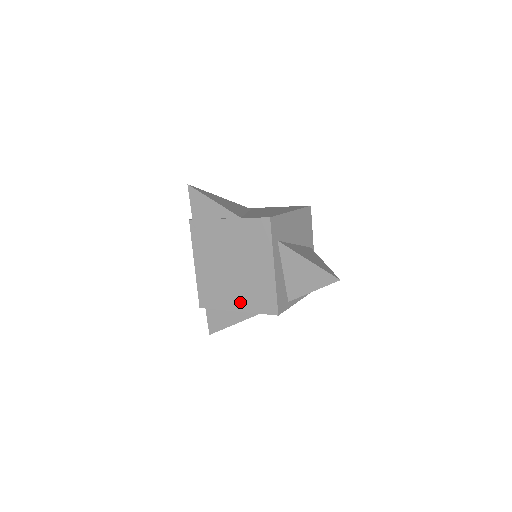
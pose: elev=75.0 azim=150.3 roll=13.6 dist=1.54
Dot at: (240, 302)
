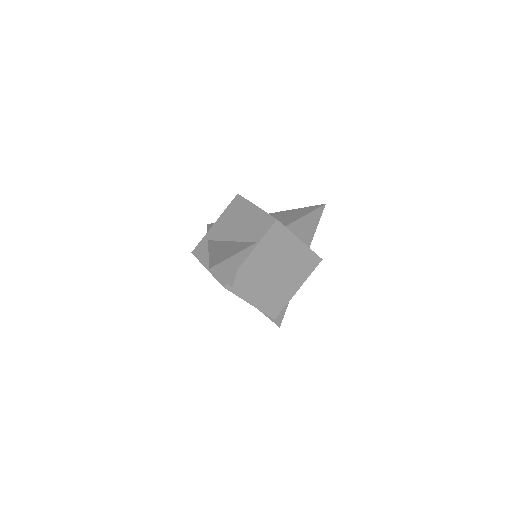
Dot at: (296, 283)
